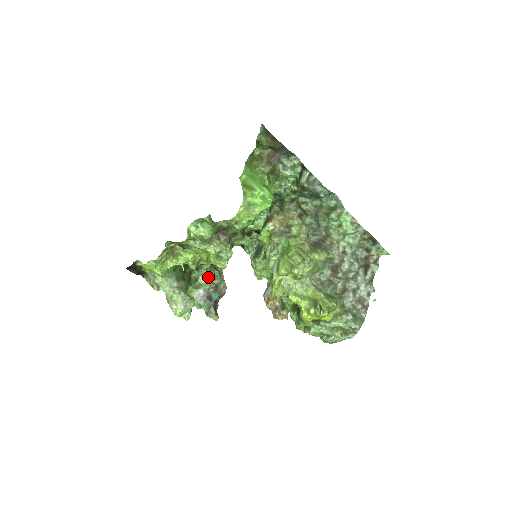
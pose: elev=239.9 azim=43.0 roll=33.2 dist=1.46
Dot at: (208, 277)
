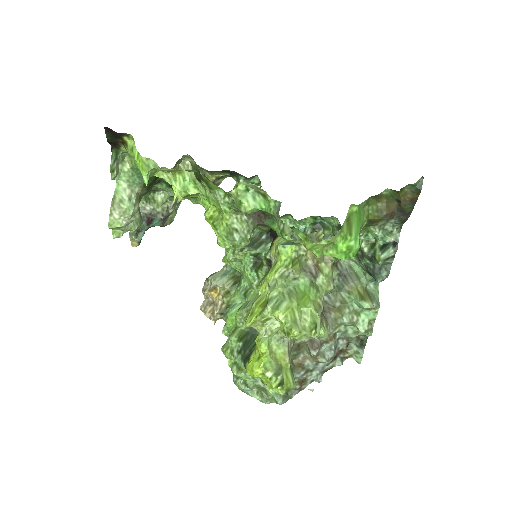
Dot at: (168, 198)
